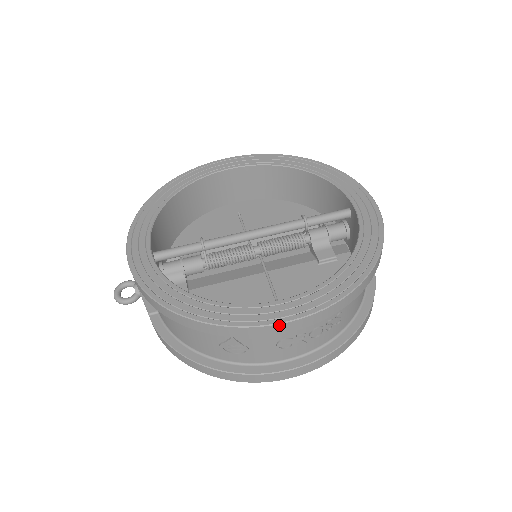
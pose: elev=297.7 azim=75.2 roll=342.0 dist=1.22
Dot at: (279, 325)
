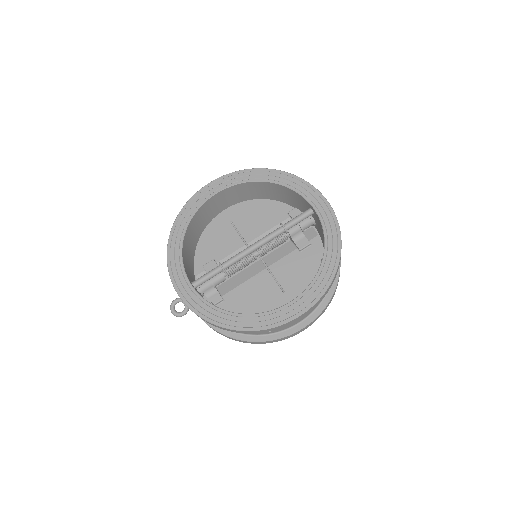
Dot at: (294, 319)
